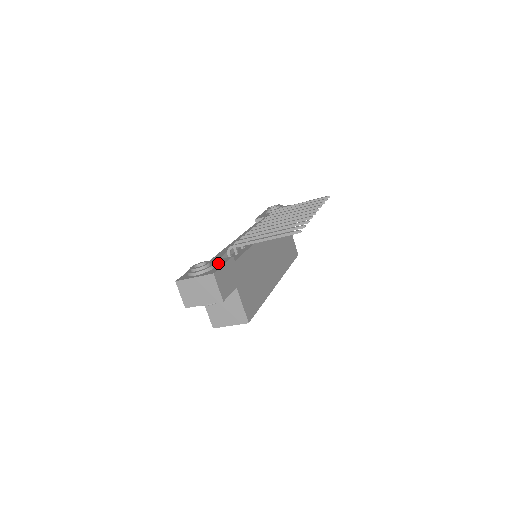
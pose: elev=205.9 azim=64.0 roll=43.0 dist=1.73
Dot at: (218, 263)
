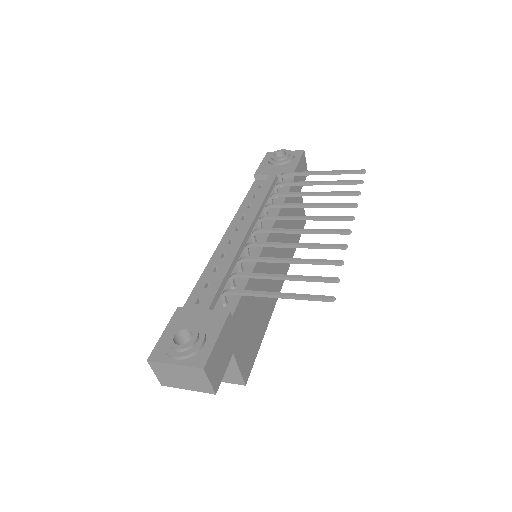
Dot at: (209, 328)
